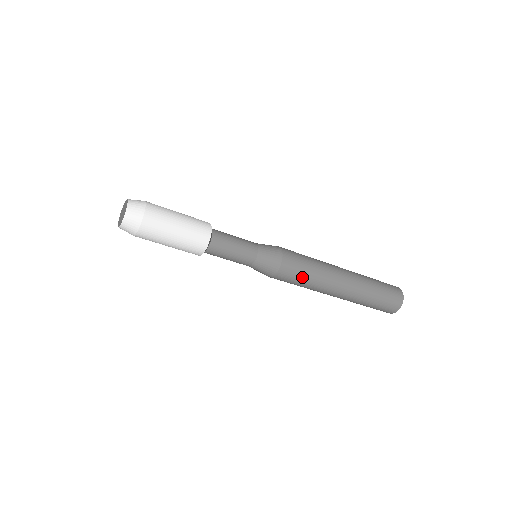
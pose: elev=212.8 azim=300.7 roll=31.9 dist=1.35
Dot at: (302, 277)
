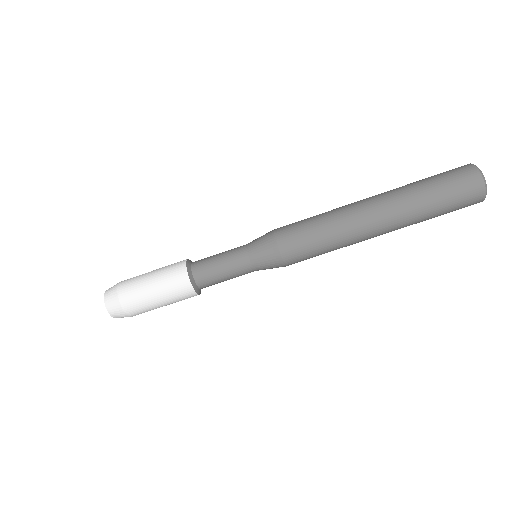
Dot at: (310, 229)
